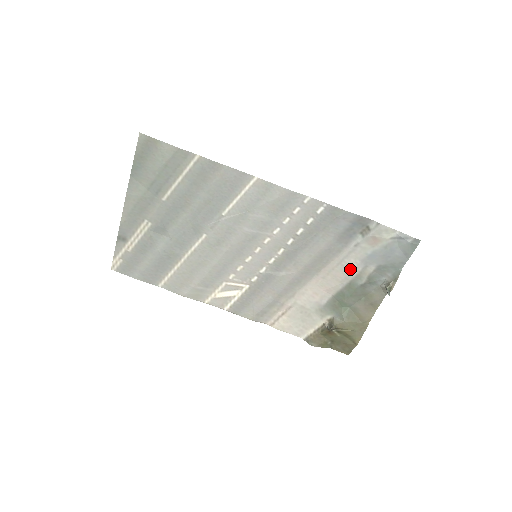
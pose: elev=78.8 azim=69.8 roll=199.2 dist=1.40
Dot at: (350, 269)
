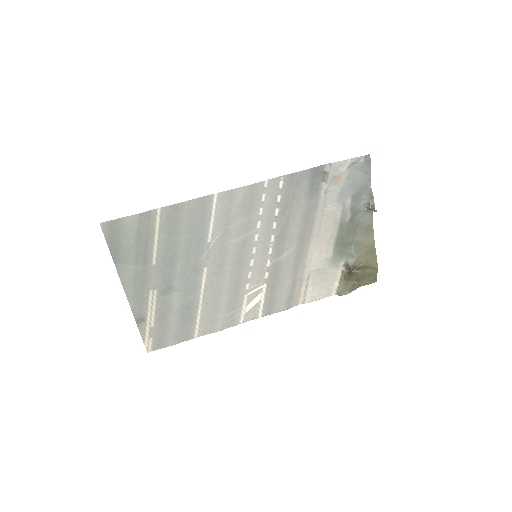
Dot at: (333, 214)
